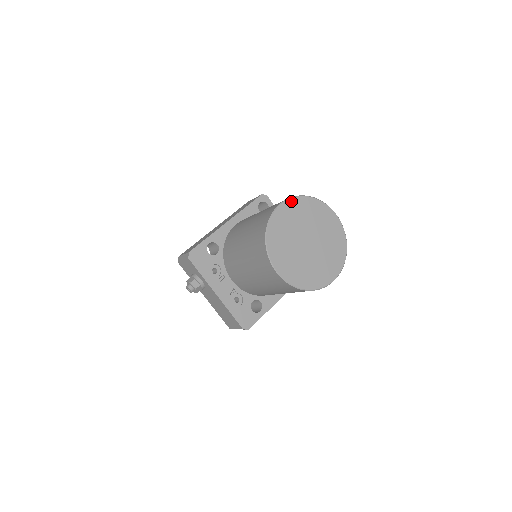
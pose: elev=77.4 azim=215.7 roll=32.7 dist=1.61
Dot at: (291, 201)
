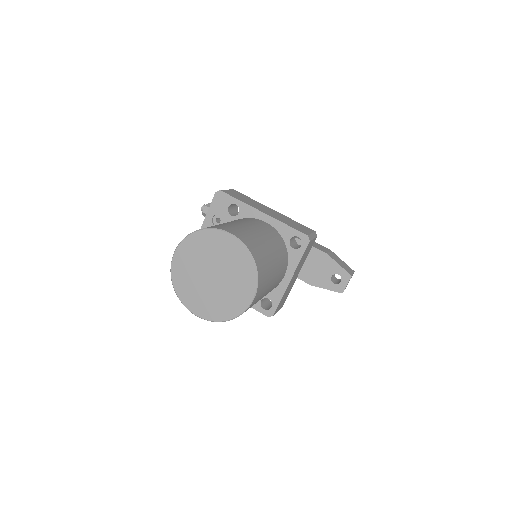
Dot at: (239, 243)
